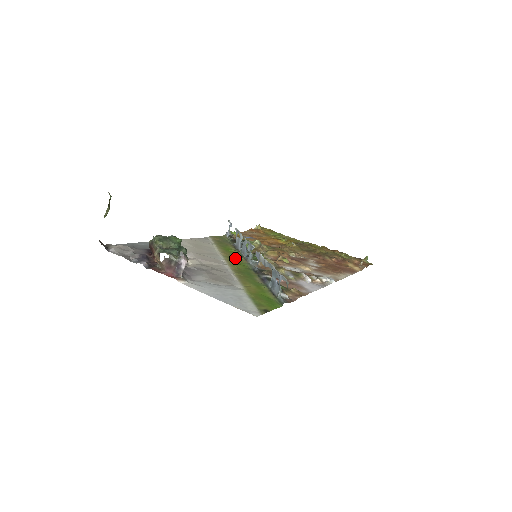
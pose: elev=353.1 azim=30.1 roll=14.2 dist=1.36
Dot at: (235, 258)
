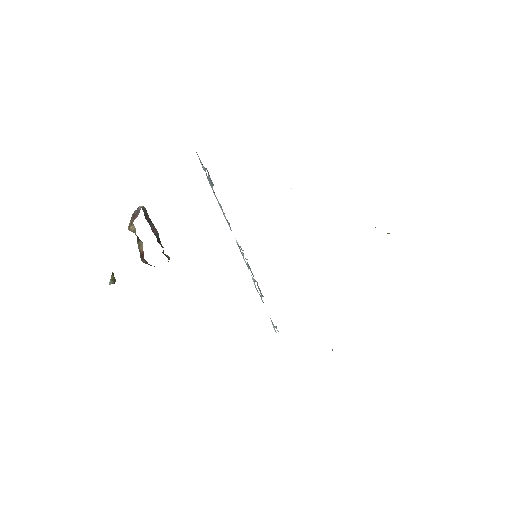
Dot at: occluded
